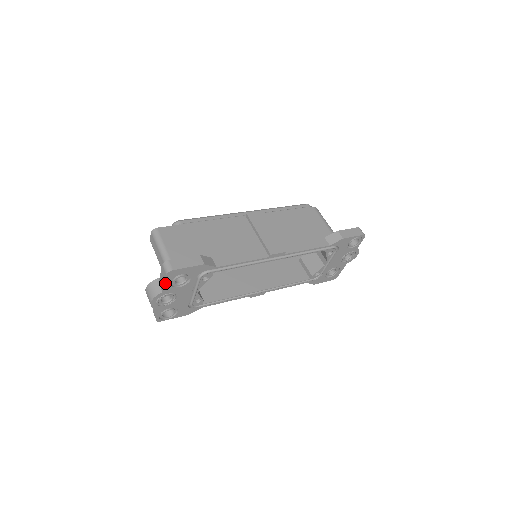
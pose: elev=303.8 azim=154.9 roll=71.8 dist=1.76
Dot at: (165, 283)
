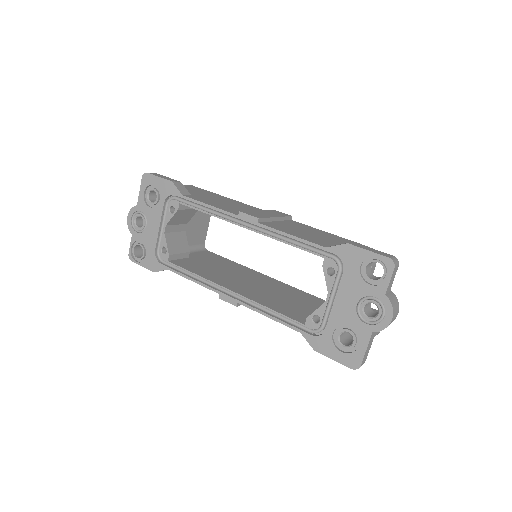
Dot at: (140, 191)
